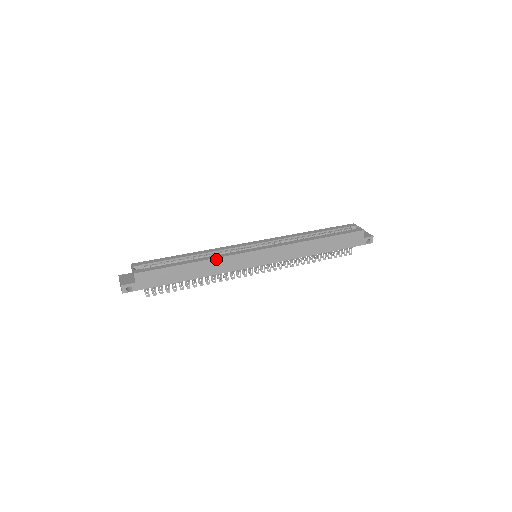
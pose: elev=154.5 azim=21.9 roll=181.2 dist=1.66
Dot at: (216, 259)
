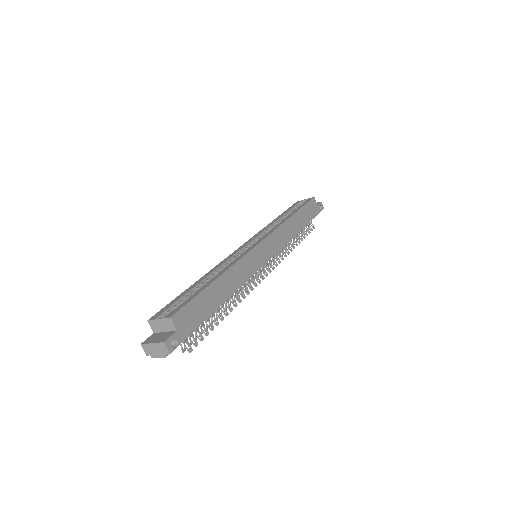
Dot at: (234, 266)
